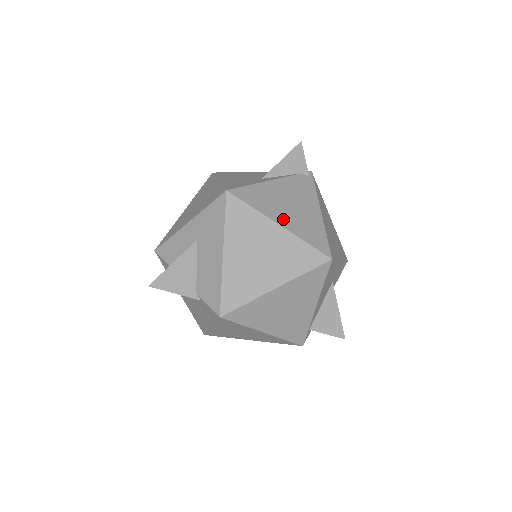
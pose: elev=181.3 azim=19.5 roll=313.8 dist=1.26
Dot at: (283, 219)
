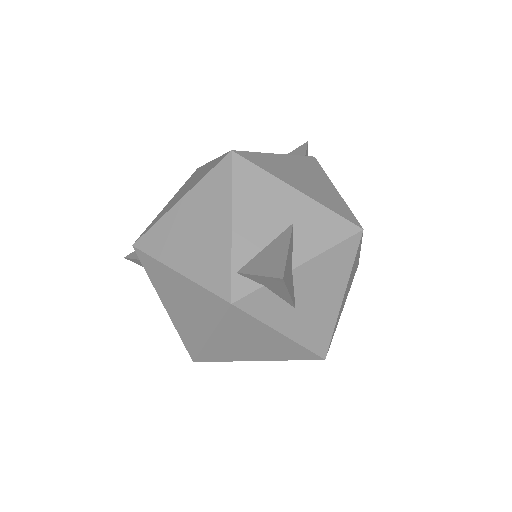
Dot at: occluded
